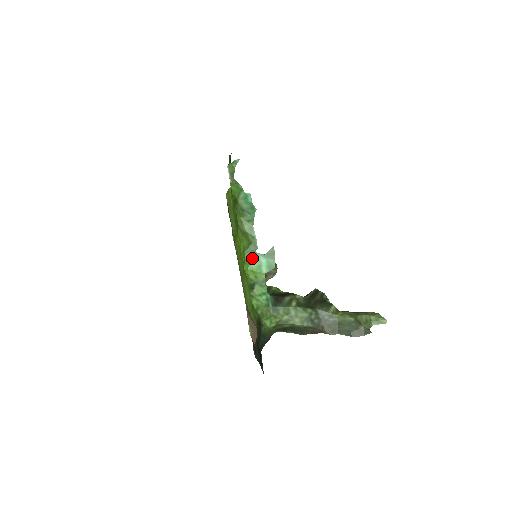
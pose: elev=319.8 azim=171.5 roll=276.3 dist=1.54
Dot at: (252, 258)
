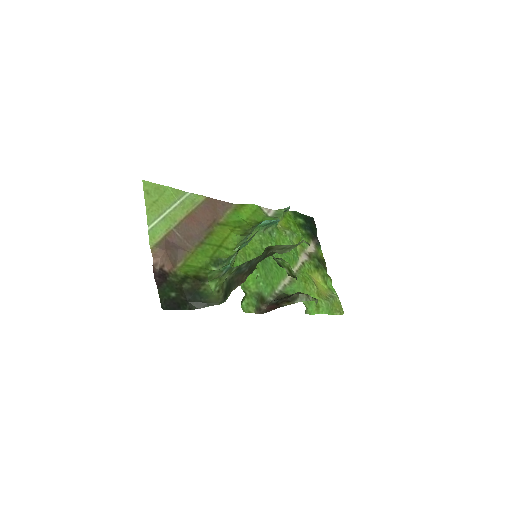
Dot at: occluded
